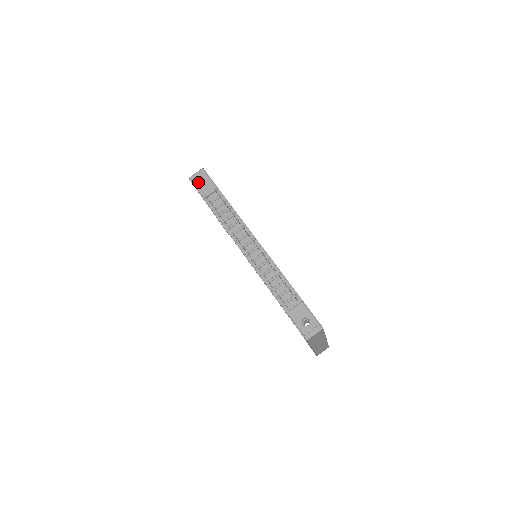
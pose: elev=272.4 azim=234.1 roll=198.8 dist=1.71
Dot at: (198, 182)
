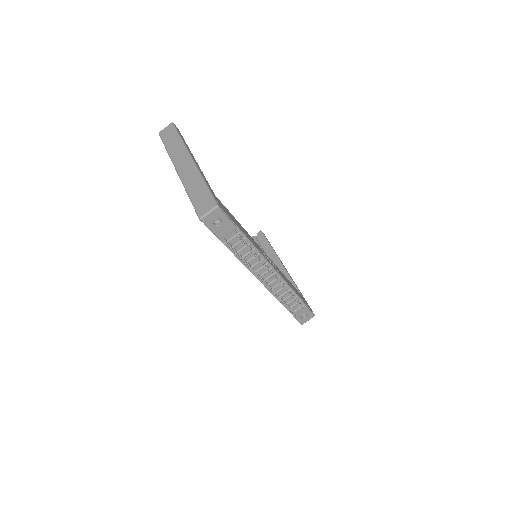
Dot at: (213, 224)
